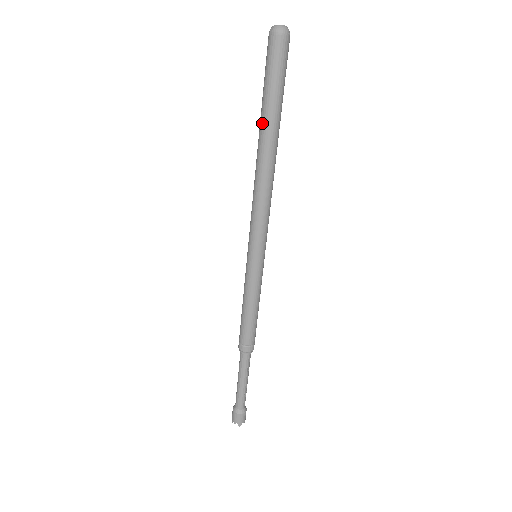
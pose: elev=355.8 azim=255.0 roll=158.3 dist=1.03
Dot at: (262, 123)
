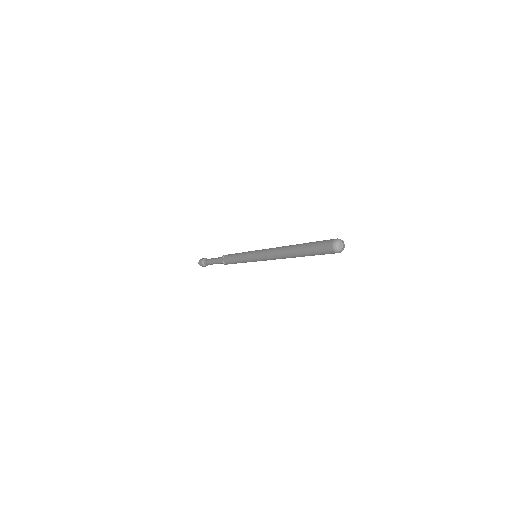
Dot at: (299, 253)
